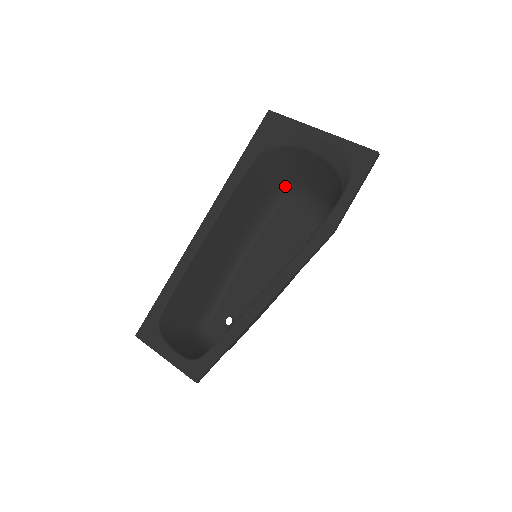
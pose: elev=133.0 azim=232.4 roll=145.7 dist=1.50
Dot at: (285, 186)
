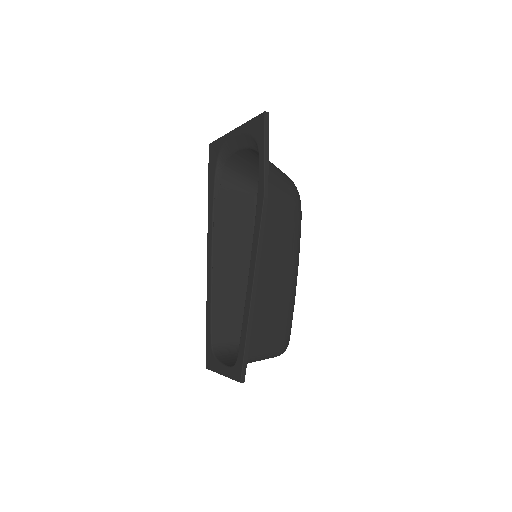
Dot at: occluded
